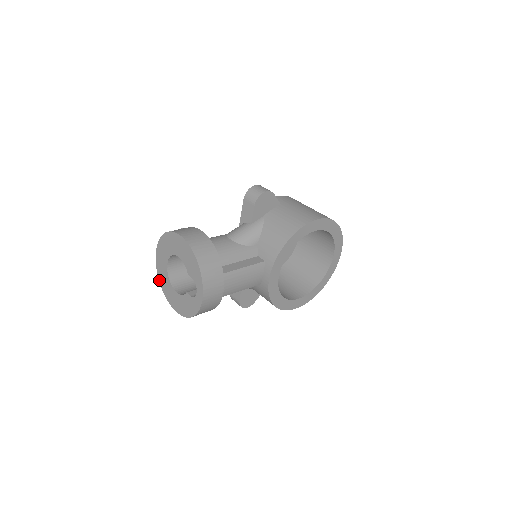
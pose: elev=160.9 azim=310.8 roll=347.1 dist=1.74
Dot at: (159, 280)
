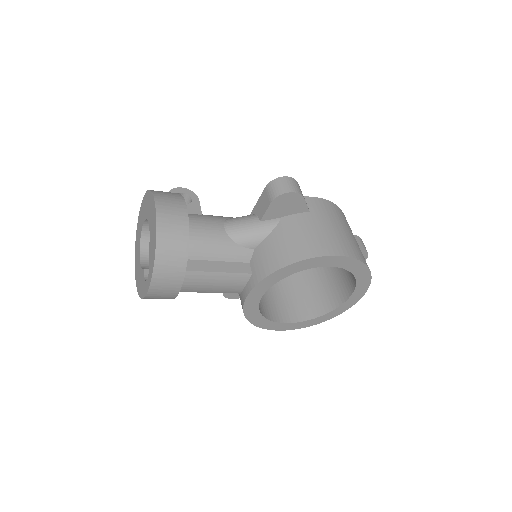
Dot at: (136, 233)
